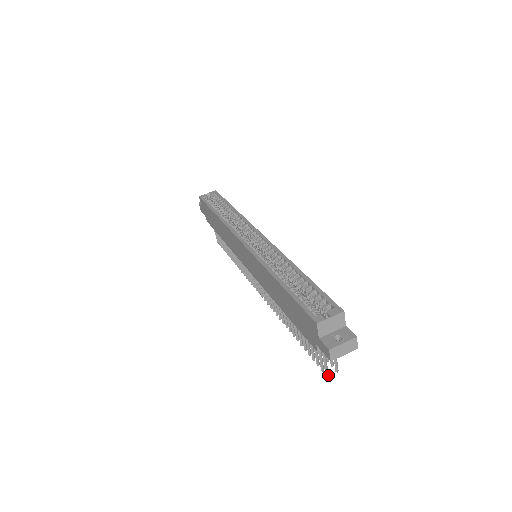
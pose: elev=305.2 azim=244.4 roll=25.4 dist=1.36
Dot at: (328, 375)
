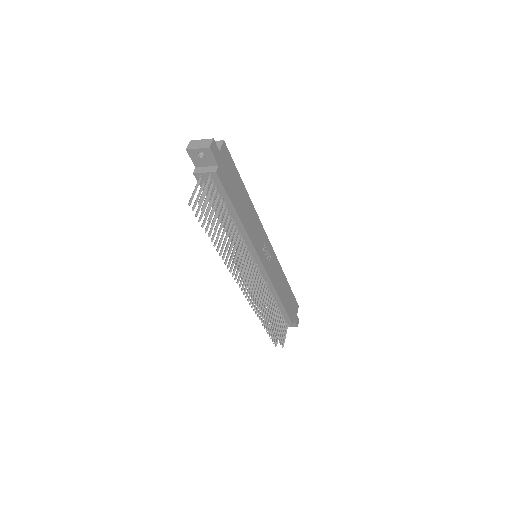
Dot at: (190, 203)
